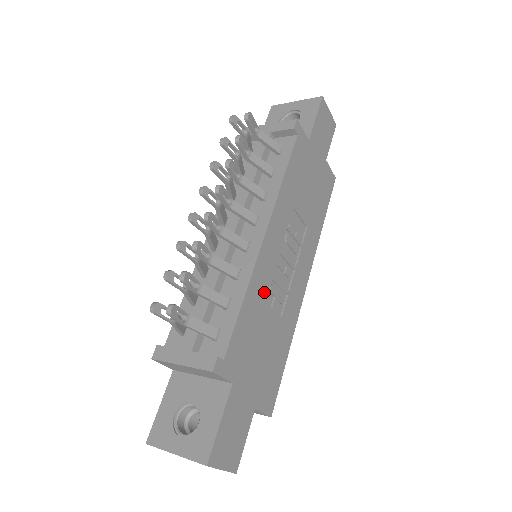
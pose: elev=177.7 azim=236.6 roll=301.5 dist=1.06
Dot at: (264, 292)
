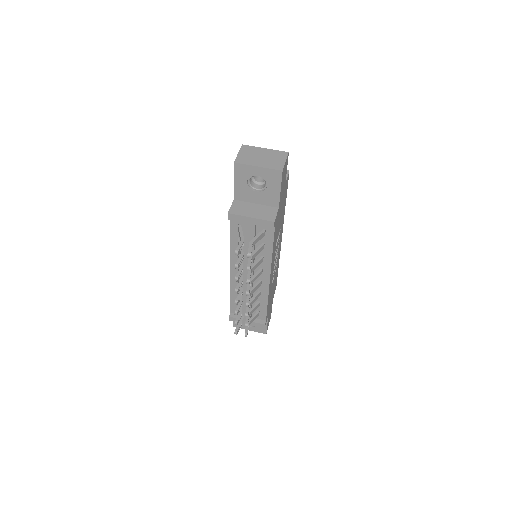
Dot at: (271, 284)
